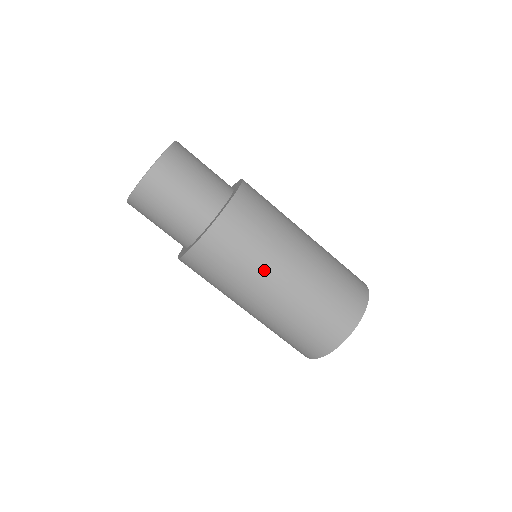
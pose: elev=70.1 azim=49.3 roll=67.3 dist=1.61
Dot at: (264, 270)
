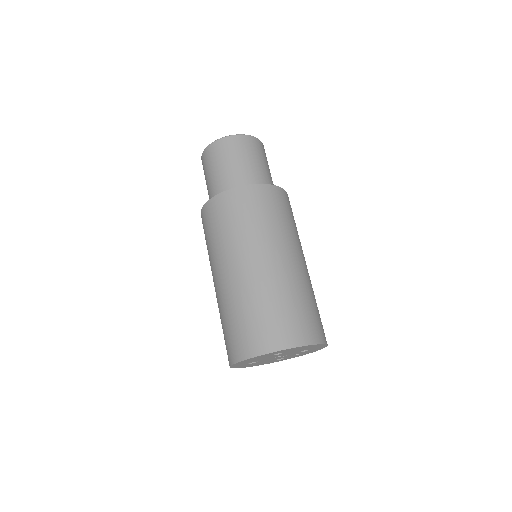
Dot at: (279, 239)
